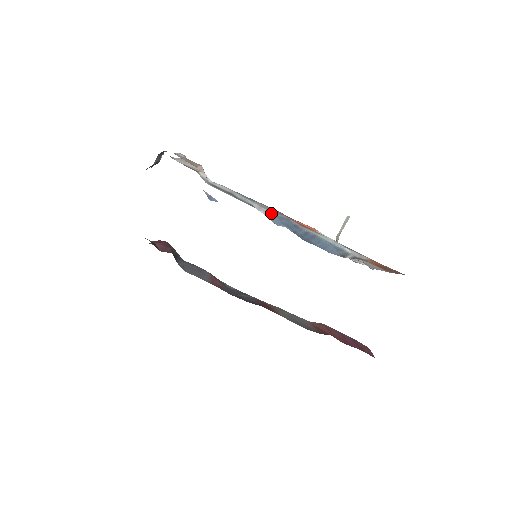
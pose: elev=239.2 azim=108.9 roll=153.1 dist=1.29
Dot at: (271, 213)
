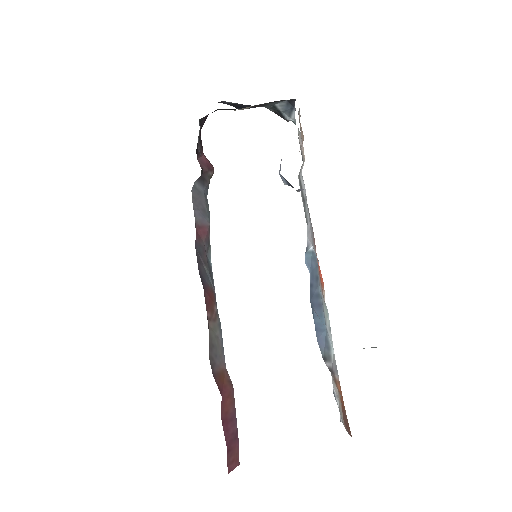
Dot at: (312, 244)
